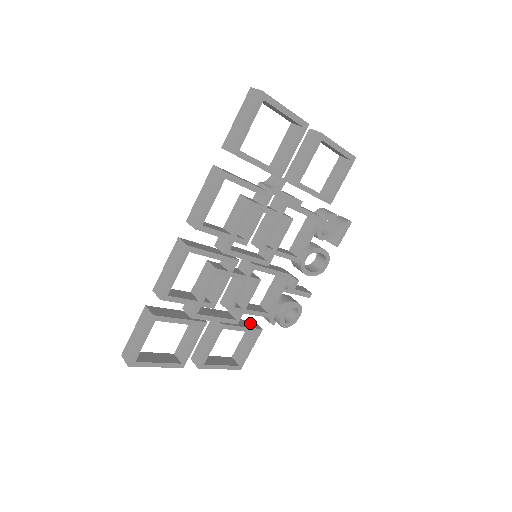
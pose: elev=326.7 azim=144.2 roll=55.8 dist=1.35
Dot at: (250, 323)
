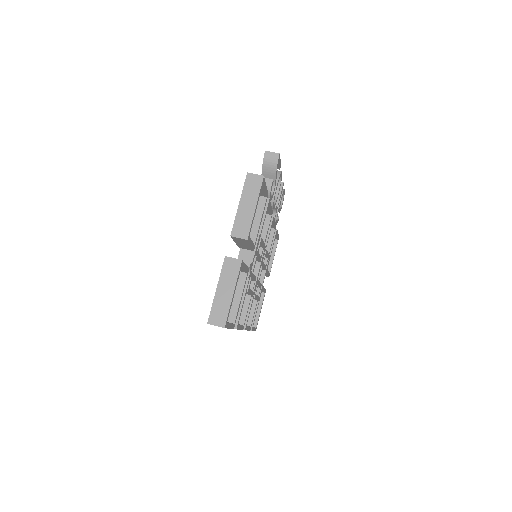
Dot at: occluded
